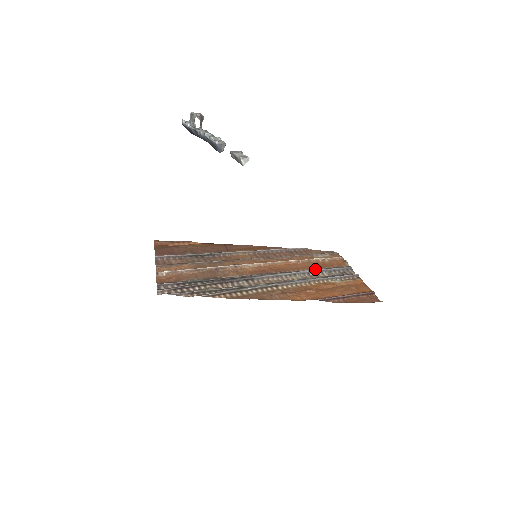
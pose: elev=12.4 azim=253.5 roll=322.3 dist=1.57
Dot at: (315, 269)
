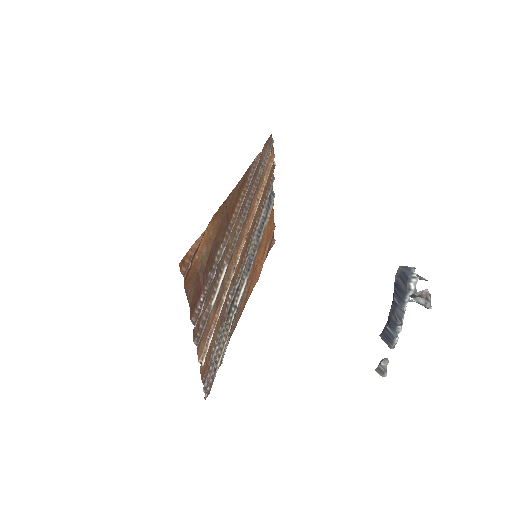
Dot at: (262, 208)
